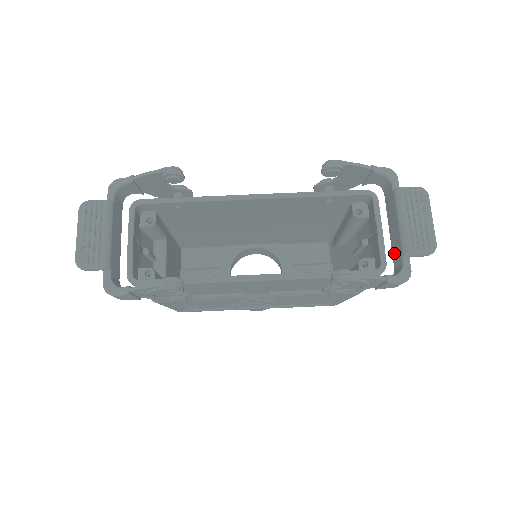
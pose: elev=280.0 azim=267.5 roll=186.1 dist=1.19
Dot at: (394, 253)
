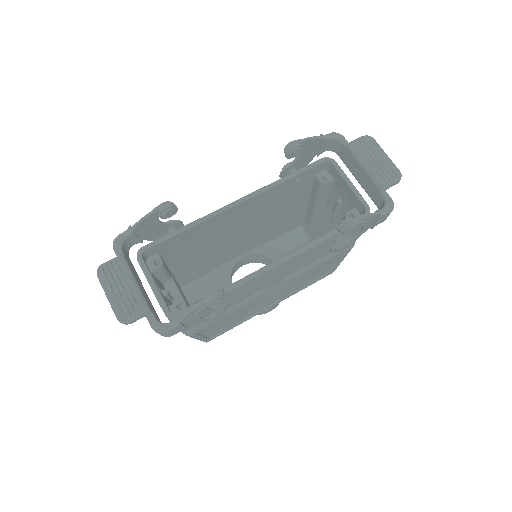
Dot at: (371, 194)
